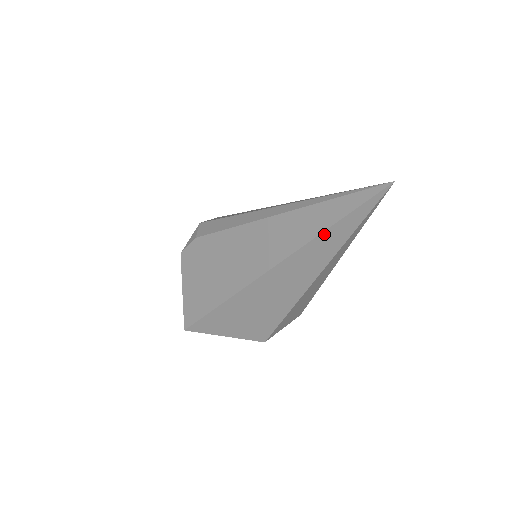
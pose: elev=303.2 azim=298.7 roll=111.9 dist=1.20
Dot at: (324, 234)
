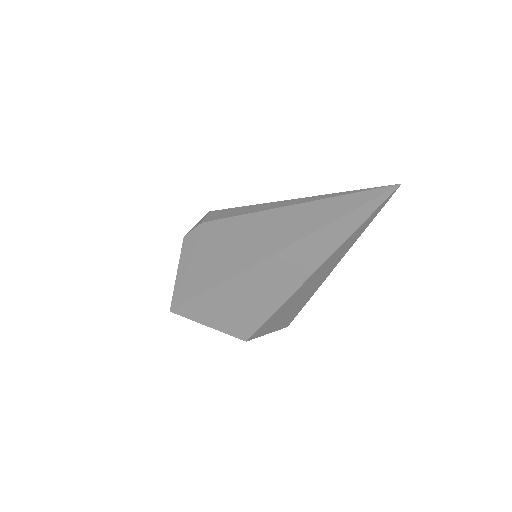
Dot at: (325, 229)
